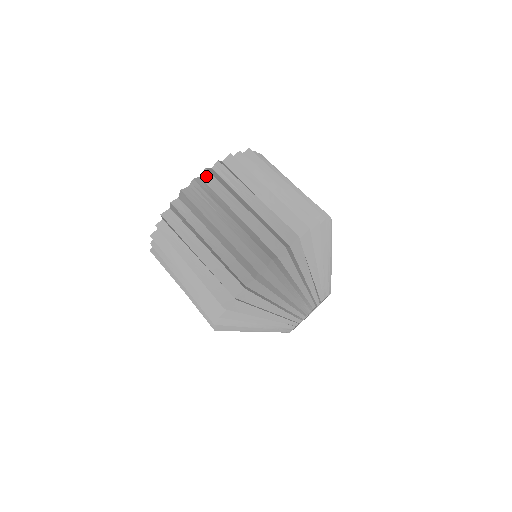
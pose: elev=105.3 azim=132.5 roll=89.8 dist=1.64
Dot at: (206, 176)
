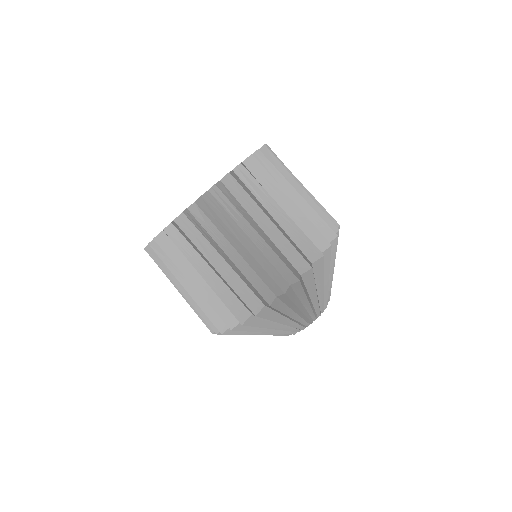
Dot at: (228, 181)
